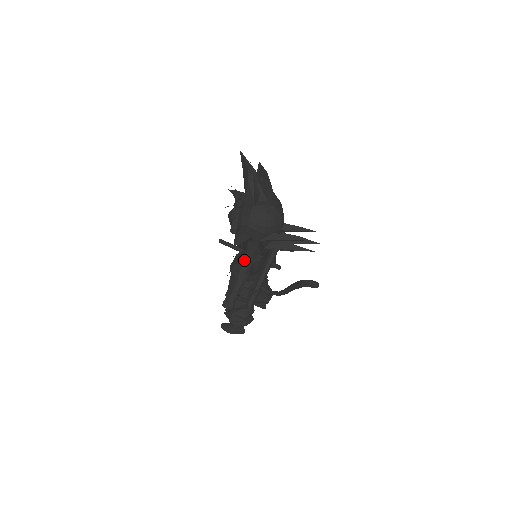
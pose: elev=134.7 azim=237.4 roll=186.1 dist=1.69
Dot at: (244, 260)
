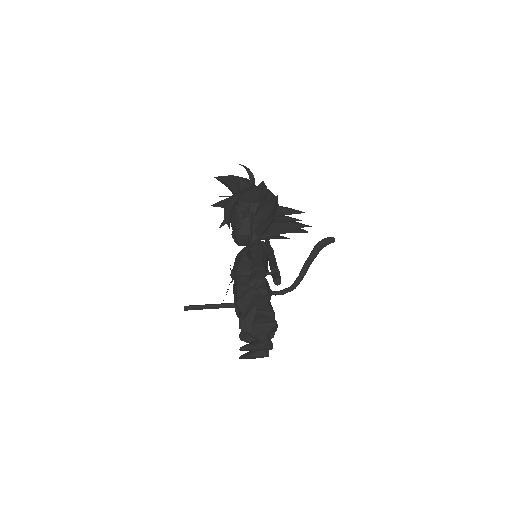
Dot at: (274, 197)
